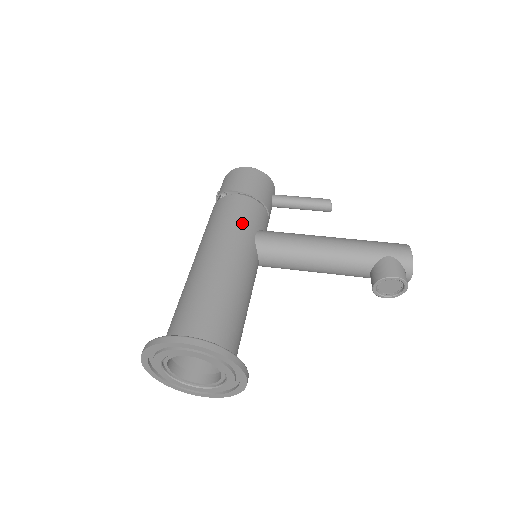
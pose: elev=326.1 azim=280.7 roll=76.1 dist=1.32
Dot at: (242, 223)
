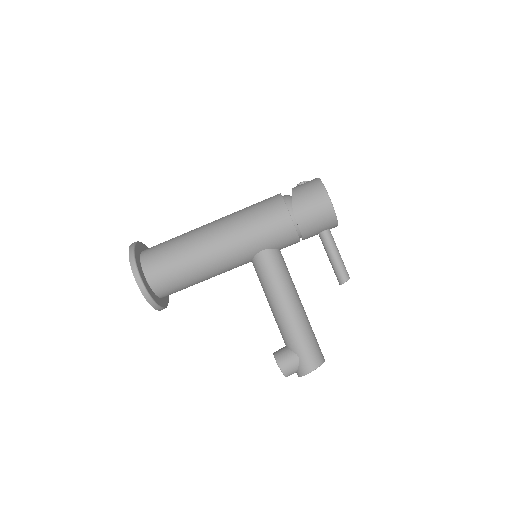
Dot at: (261, 237)
